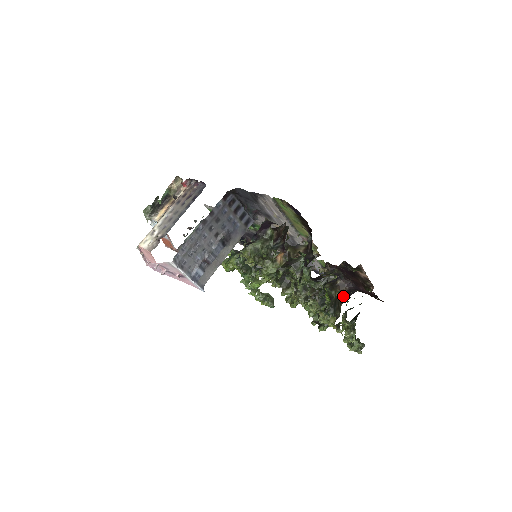
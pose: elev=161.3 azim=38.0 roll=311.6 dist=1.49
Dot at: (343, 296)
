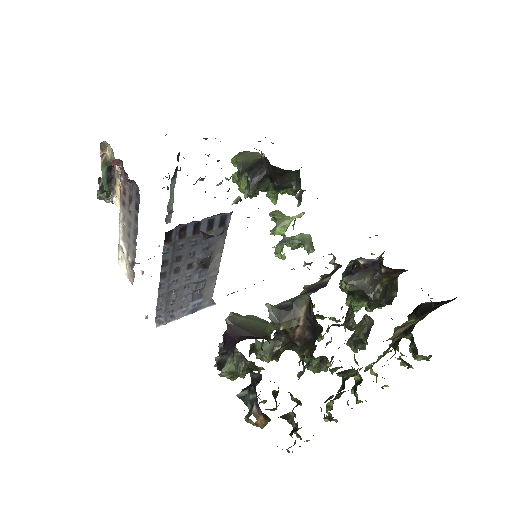
Dot at: occluded
